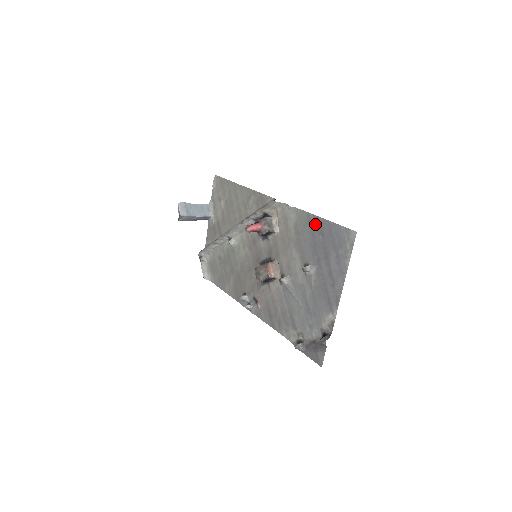
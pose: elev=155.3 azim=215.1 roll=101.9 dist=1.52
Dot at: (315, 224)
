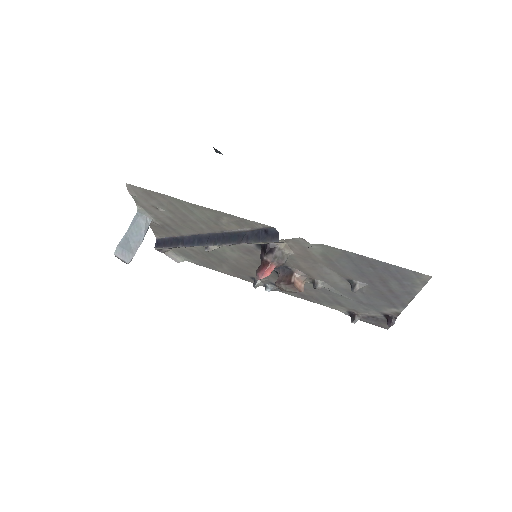
Dot at: (359, 260)
